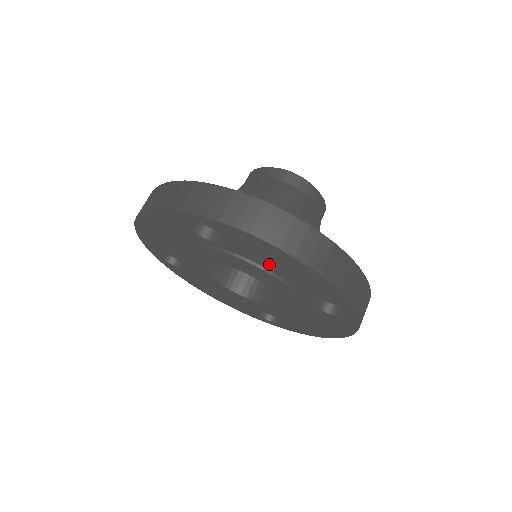
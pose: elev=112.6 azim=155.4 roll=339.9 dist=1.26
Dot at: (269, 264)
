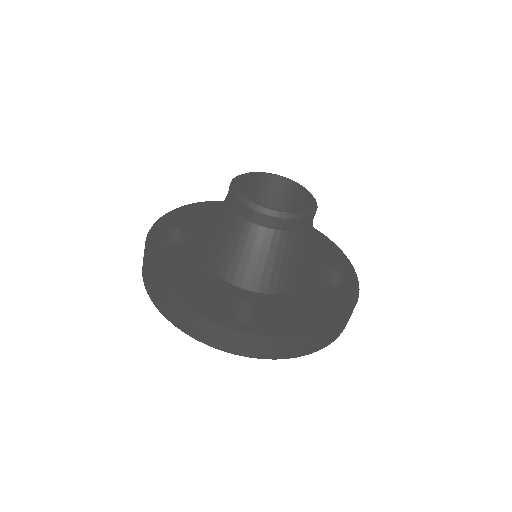
Dot at: occluded
